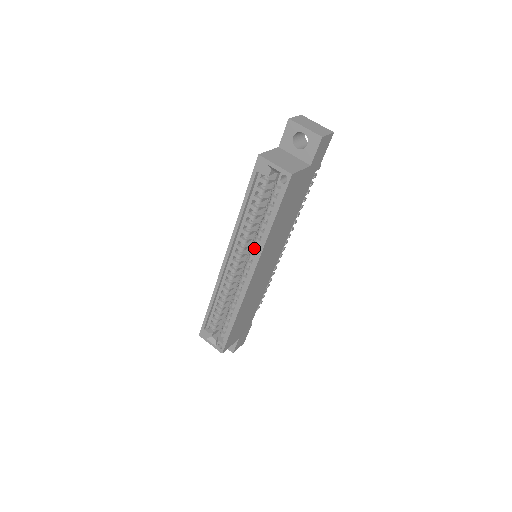
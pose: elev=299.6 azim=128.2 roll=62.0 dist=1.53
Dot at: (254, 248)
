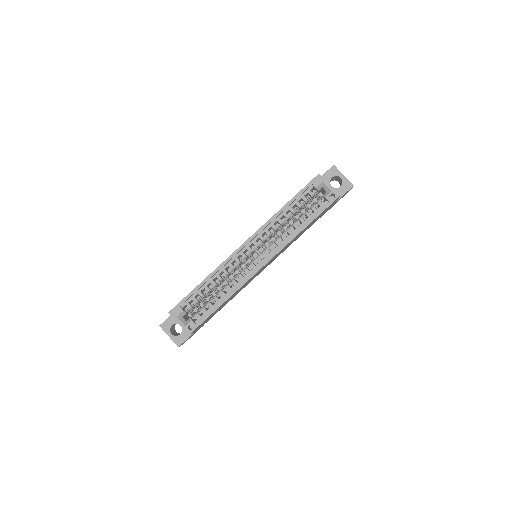
Dot at: (277, 242)
